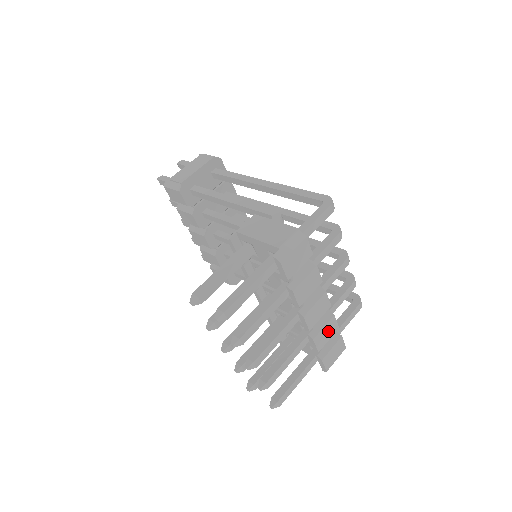
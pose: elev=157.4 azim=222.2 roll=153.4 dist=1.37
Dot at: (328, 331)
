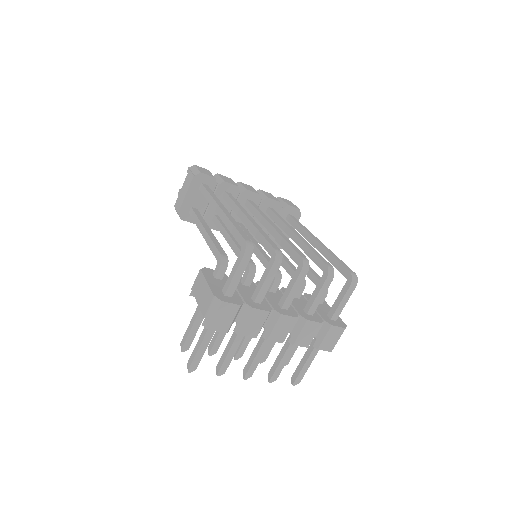
Dot at: (309, 332)
